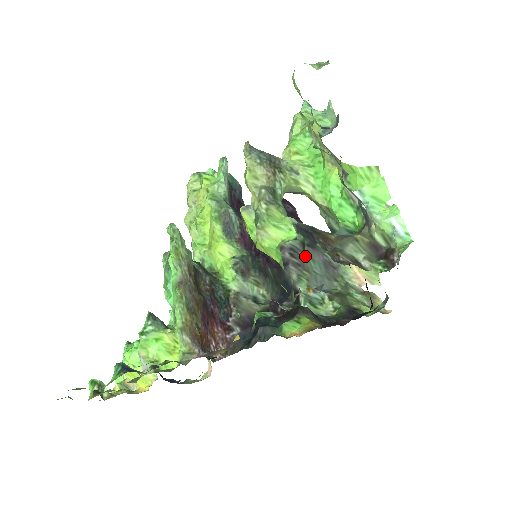
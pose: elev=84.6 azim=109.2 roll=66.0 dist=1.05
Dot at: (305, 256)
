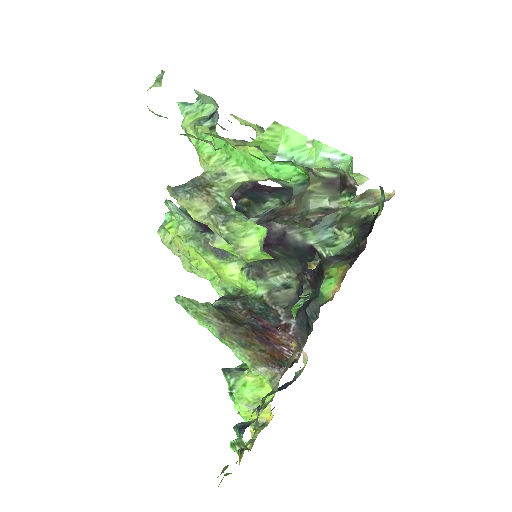
Dot at: occluded
